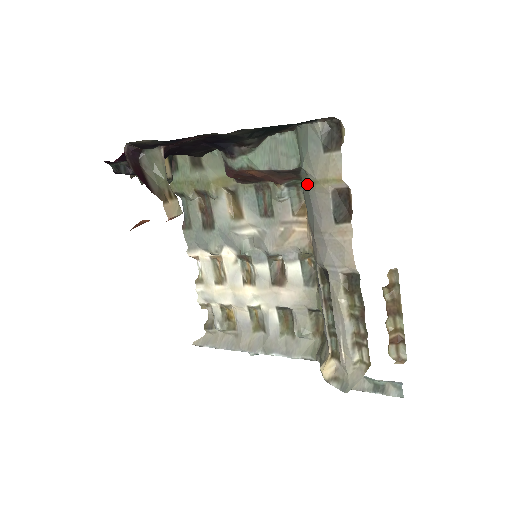
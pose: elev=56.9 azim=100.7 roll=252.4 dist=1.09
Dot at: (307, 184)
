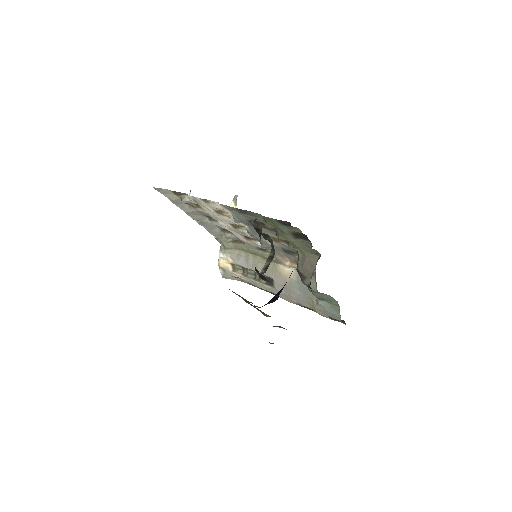
Dot at: (312, 298)
